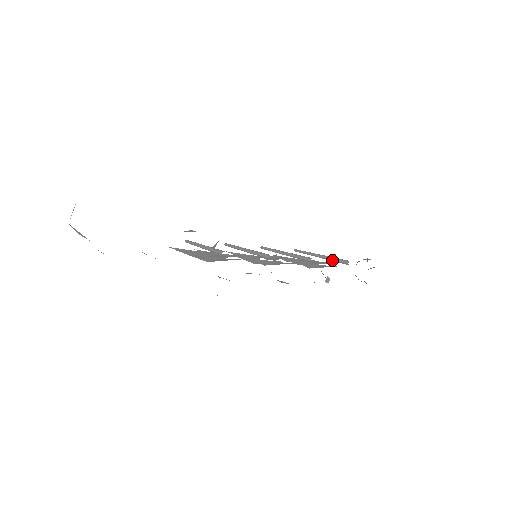
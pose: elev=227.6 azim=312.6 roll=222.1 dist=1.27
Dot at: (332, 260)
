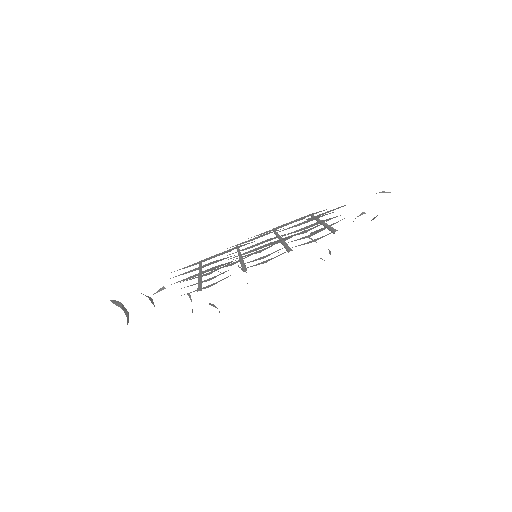
Dot at: (328, 229)
